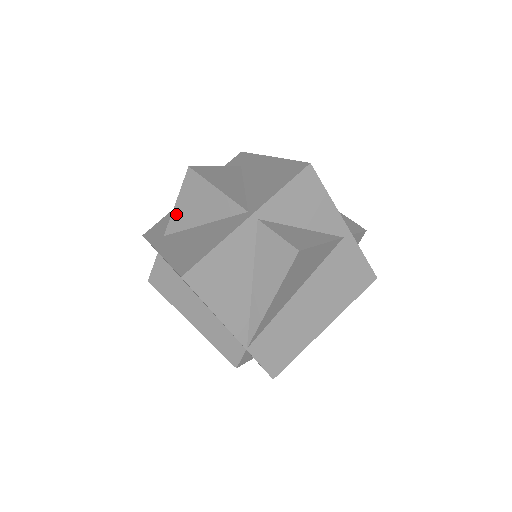
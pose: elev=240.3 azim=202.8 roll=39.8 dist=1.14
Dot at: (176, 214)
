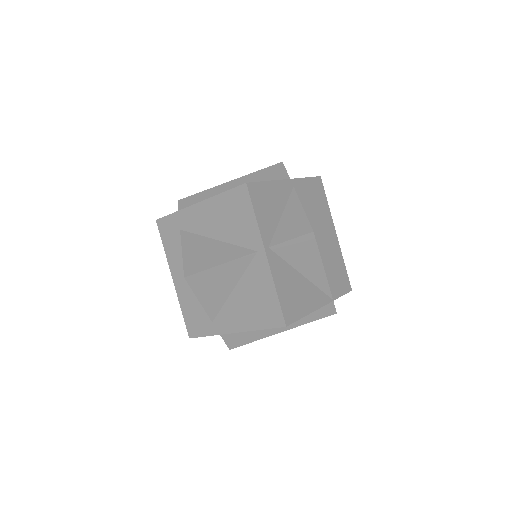
Dot at: (207, 305)
